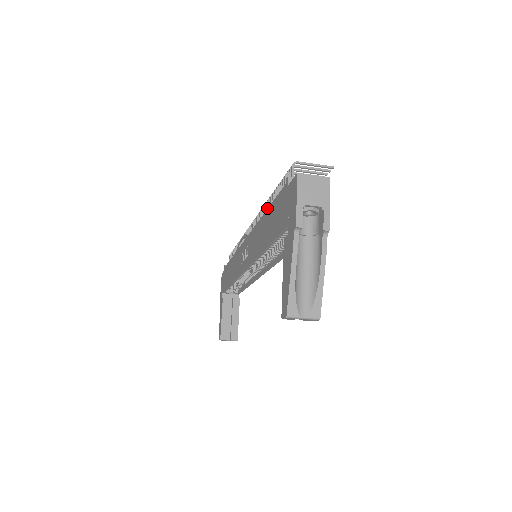
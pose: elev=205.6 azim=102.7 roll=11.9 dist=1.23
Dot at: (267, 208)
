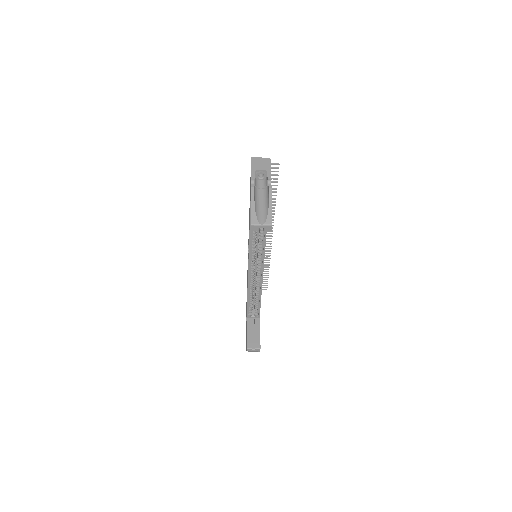
Dot at: occluded
